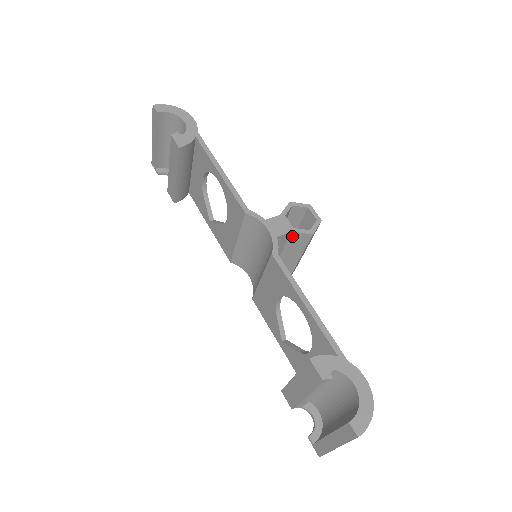
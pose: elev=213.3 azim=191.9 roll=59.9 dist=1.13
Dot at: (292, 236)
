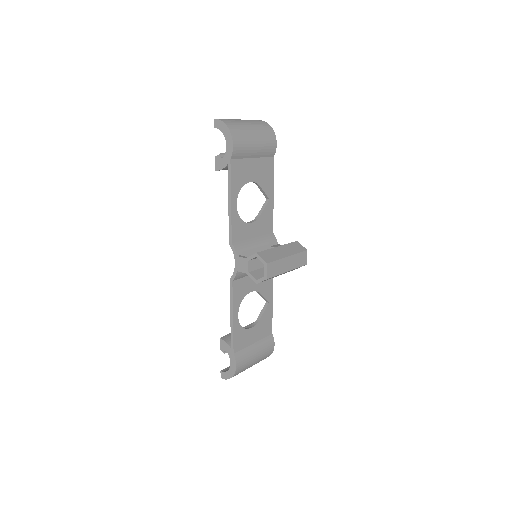
Dot at: (251, 273)
